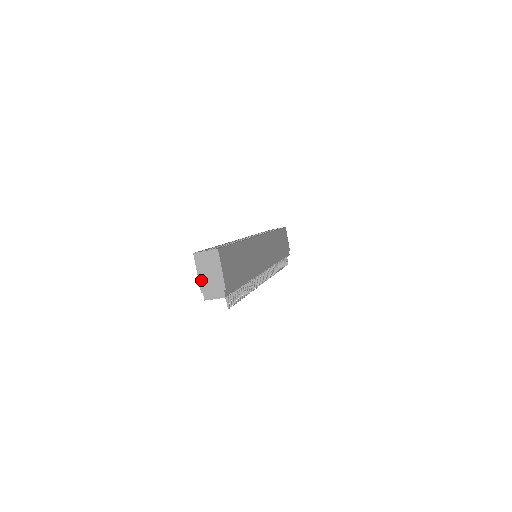
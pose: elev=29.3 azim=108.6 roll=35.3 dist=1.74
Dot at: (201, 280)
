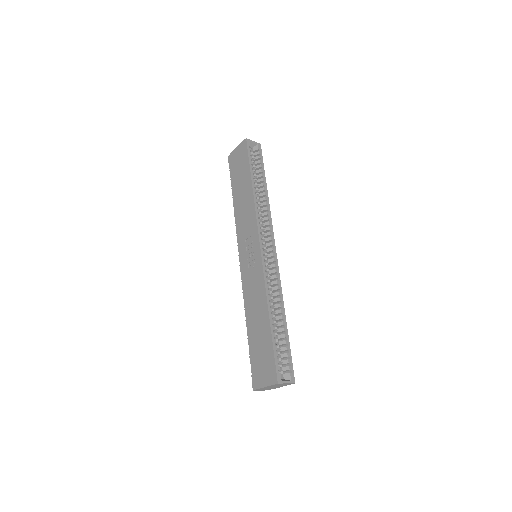
Dot at: (264, 388)
